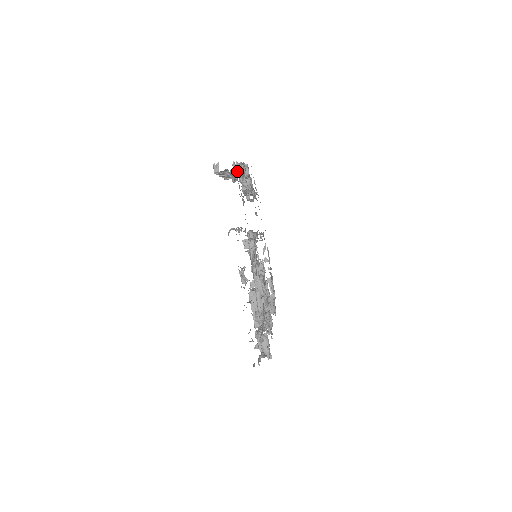
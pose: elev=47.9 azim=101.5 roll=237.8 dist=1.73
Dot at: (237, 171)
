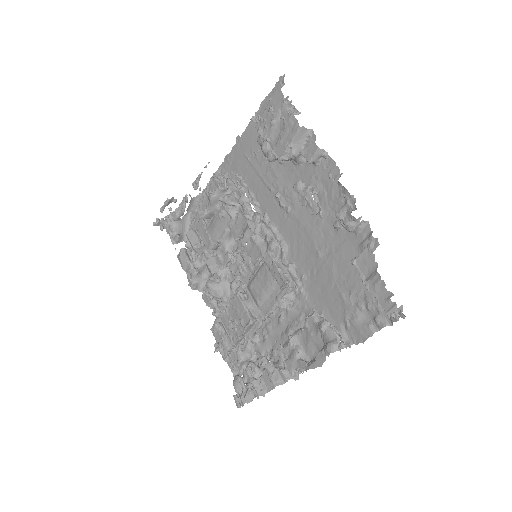
Dot at: occluded
